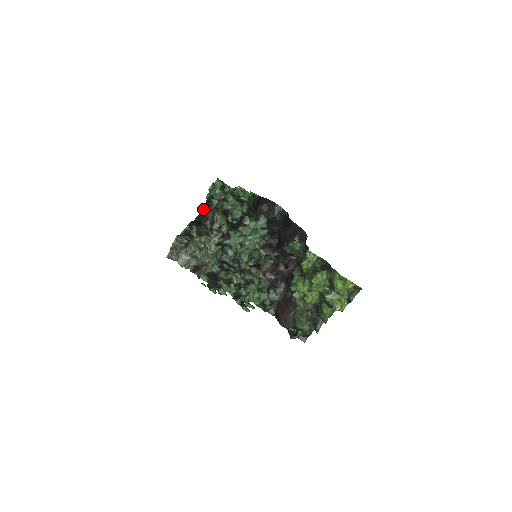
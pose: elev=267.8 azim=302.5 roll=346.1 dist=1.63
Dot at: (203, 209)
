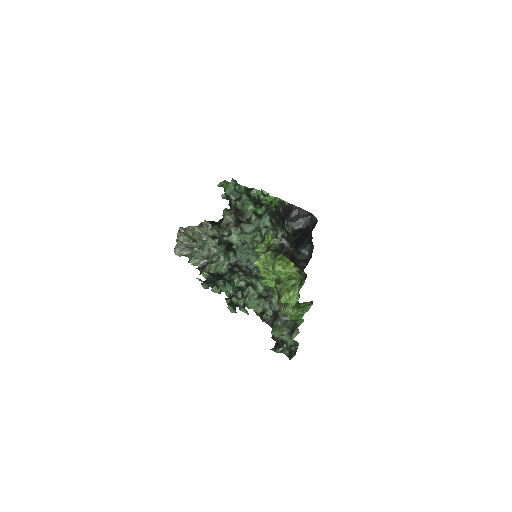
Dot at: occluded
